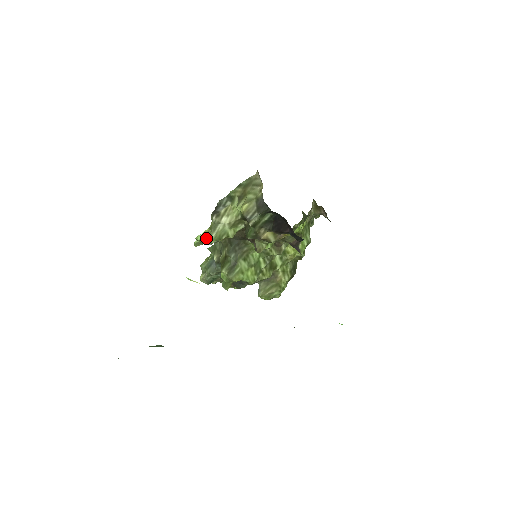
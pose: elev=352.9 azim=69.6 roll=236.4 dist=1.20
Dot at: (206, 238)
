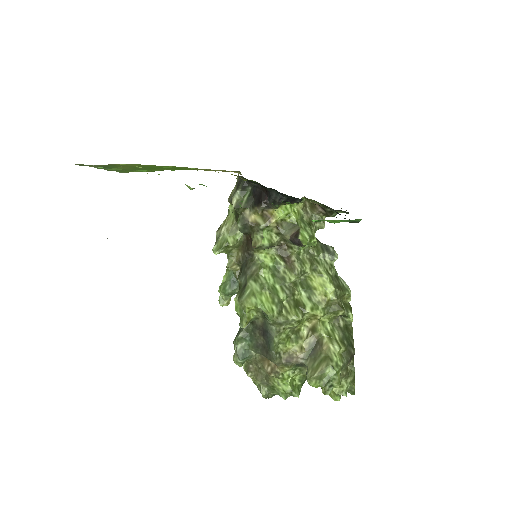
Dot at: (225, 283)
